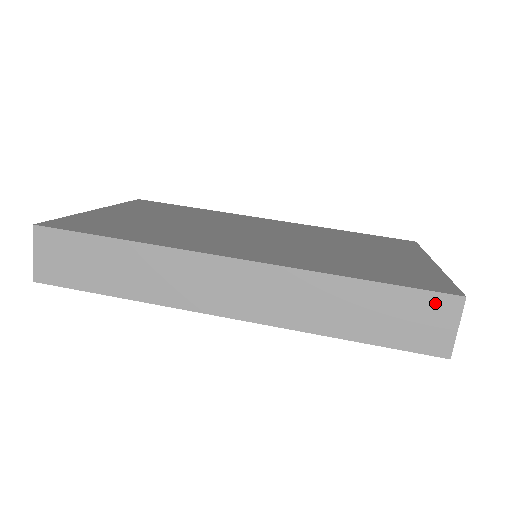
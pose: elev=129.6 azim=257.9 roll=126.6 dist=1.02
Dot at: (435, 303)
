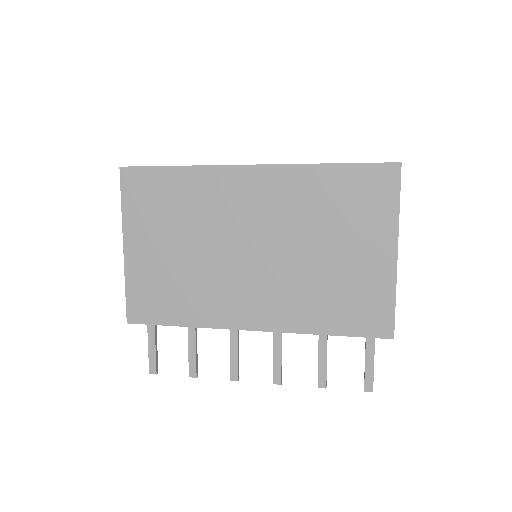
Dot at: occluded
